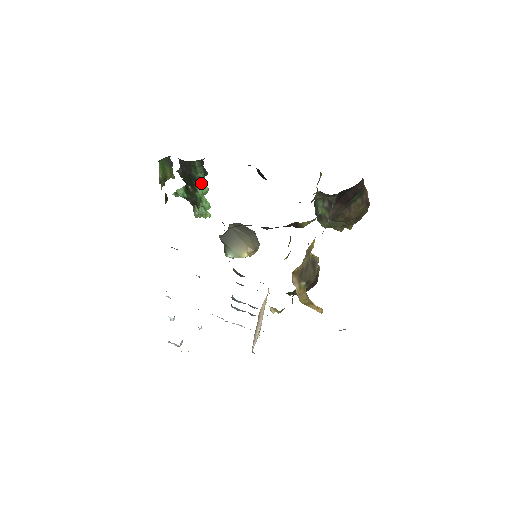
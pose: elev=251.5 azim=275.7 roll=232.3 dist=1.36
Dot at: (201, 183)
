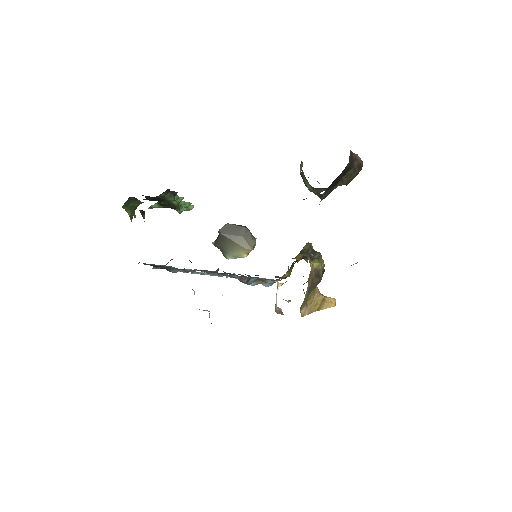
Dot at: occluded
